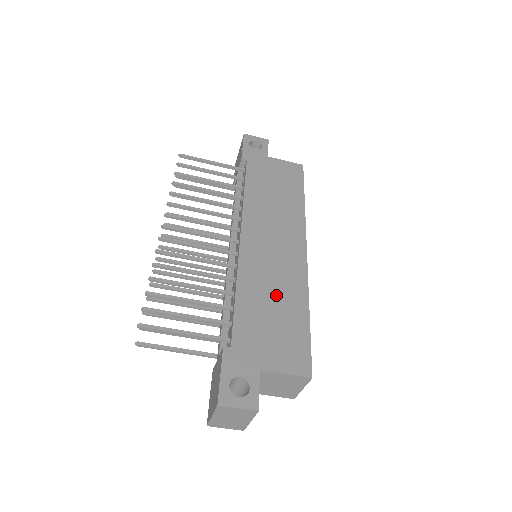
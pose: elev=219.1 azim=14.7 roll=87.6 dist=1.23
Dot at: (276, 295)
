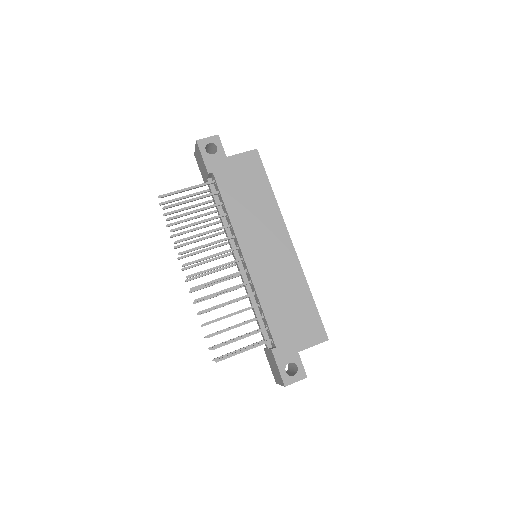
Dot at: (286, 293)
